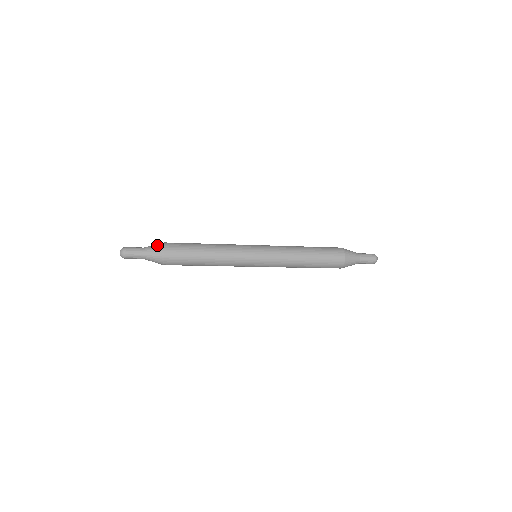
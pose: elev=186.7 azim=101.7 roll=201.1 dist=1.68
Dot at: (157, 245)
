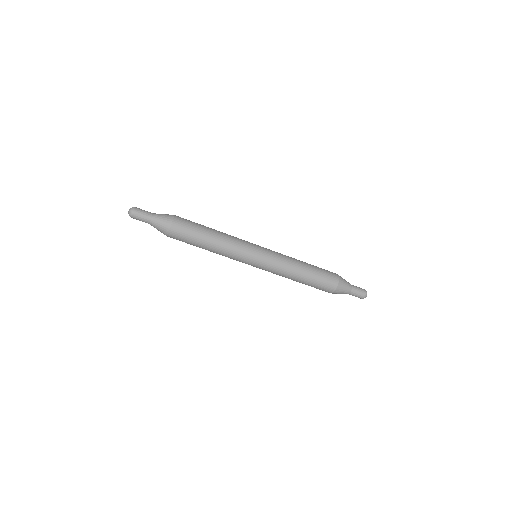
Dot at: occluded
